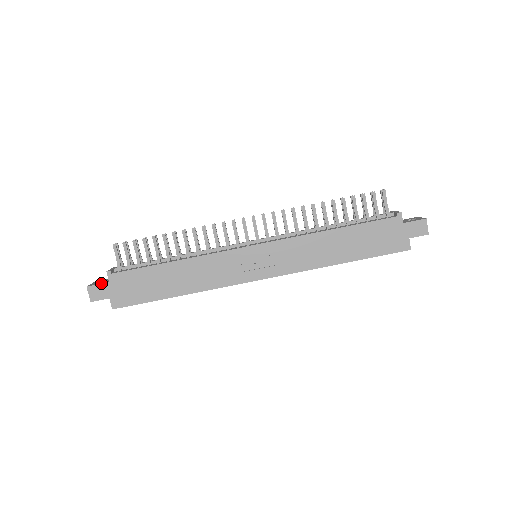
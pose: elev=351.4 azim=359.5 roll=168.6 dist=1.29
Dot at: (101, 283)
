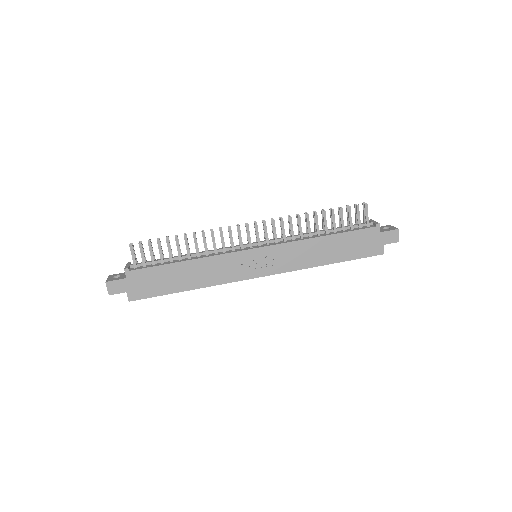
Dot at: (119, 279)
